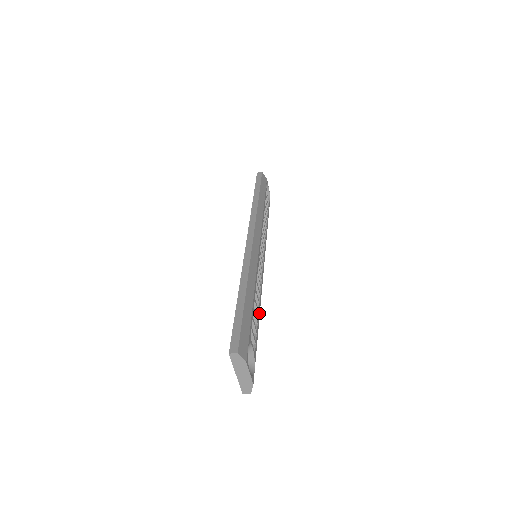
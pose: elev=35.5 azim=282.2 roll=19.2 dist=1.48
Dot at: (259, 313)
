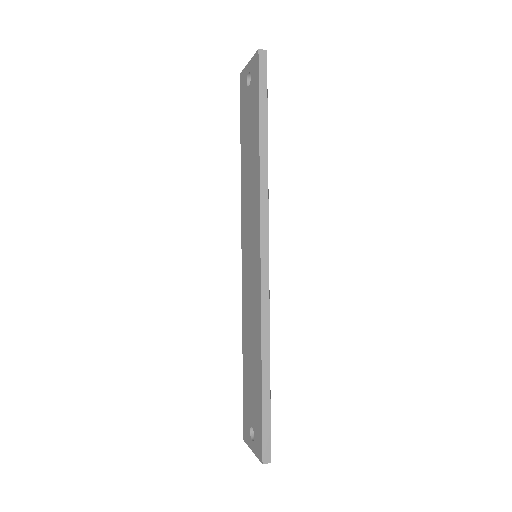
Dot at: occluded
